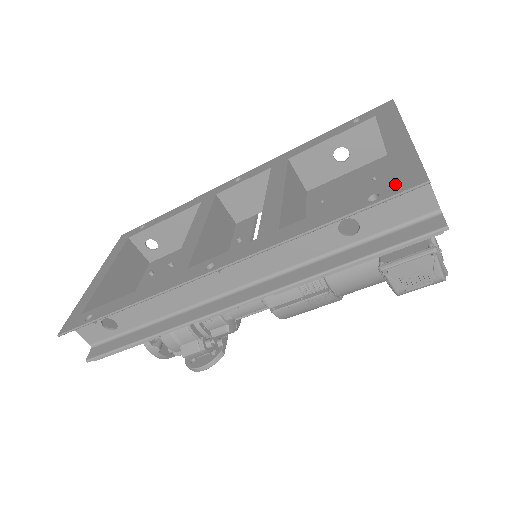
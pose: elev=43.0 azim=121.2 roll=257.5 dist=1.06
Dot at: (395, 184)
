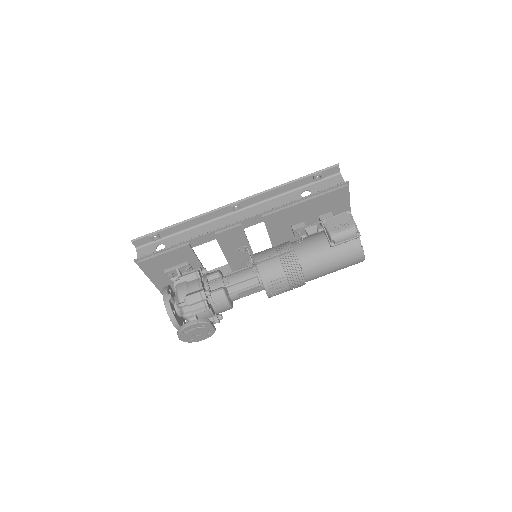
Dot at: (327, 174)
